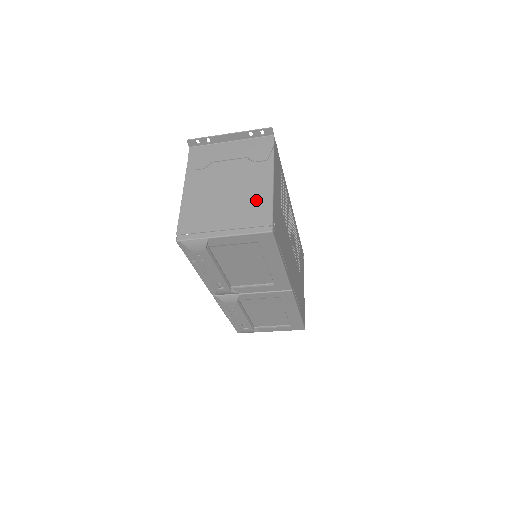
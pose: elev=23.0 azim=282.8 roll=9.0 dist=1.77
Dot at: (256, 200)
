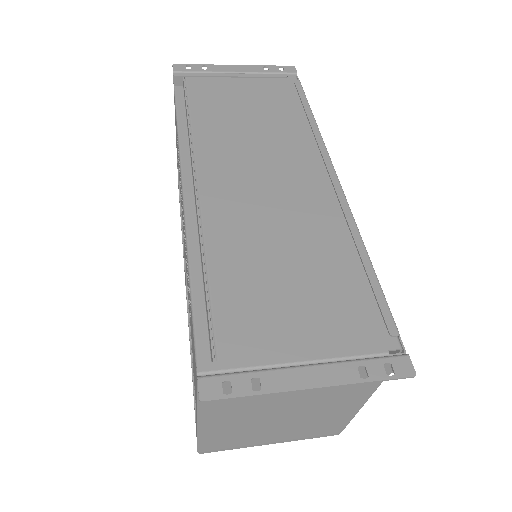
Dot at: (329, 421)
